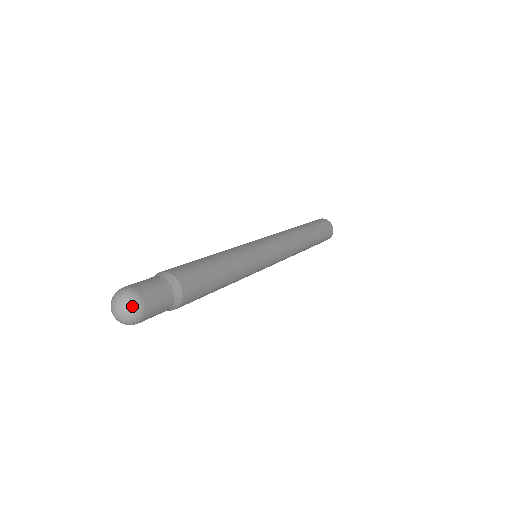
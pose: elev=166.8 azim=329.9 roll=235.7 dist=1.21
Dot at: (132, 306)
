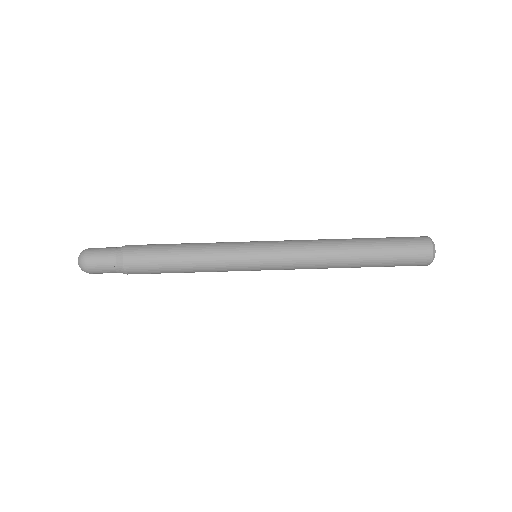
Dot at: (84, 271)
